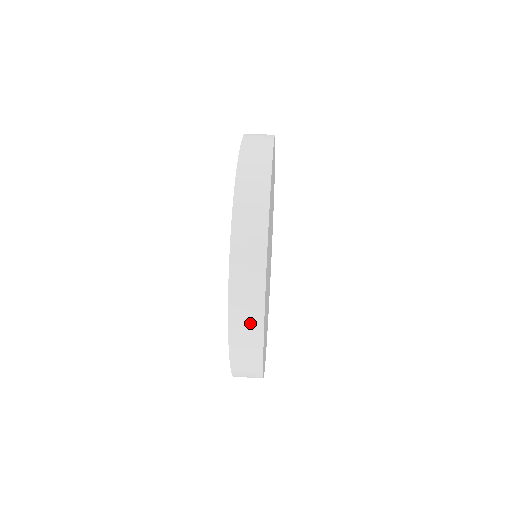
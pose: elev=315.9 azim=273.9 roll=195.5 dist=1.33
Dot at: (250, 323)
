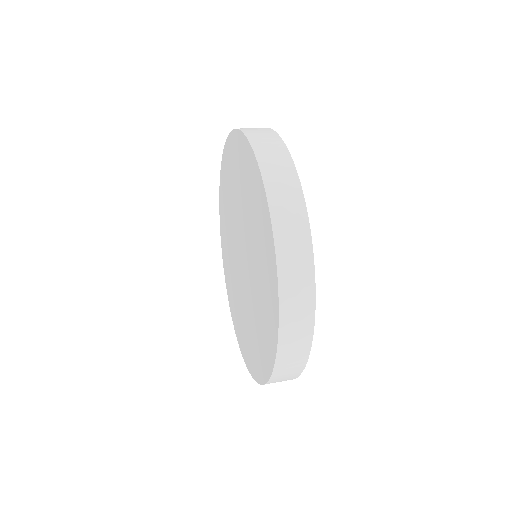
Dot at: (296, 233)
